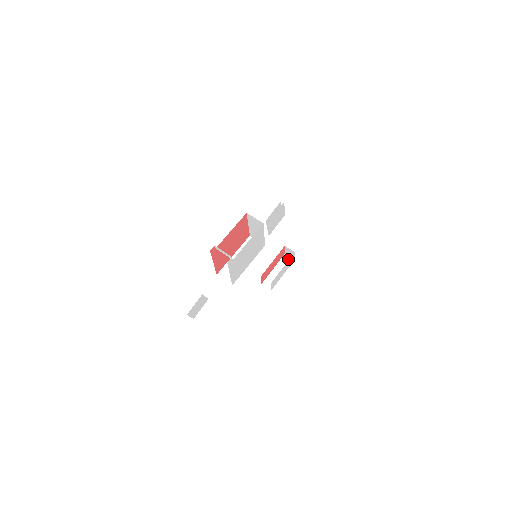
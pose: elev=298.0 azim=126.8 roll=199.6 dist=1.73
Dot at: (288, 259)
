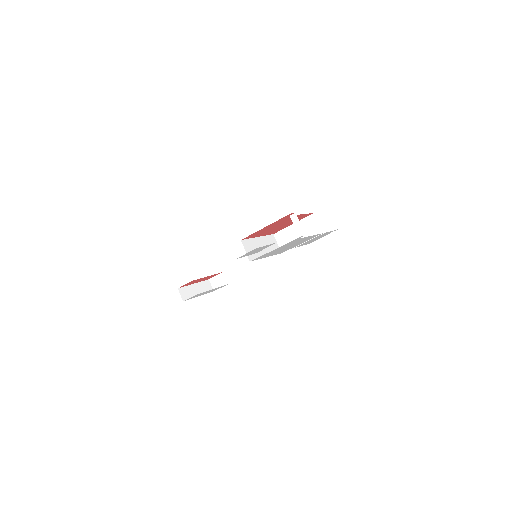
Dot at: (209, 286)
